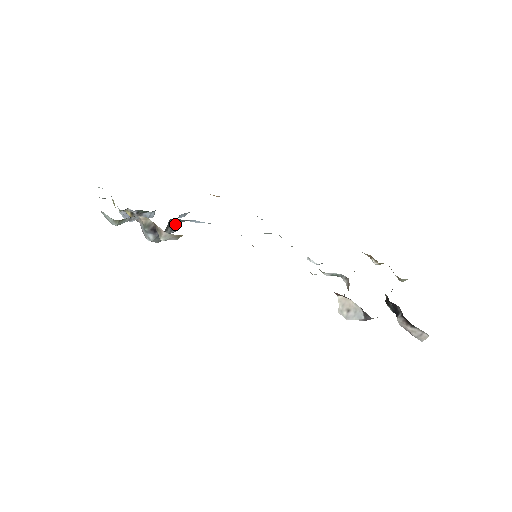
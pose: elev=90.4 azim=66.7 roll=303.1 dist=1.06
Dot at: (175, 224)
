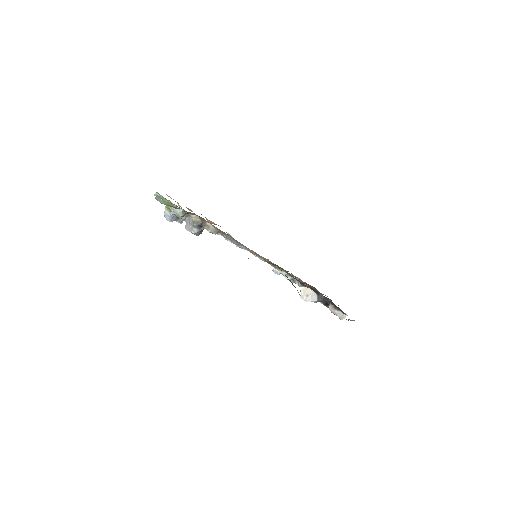
Dot at: occluded
